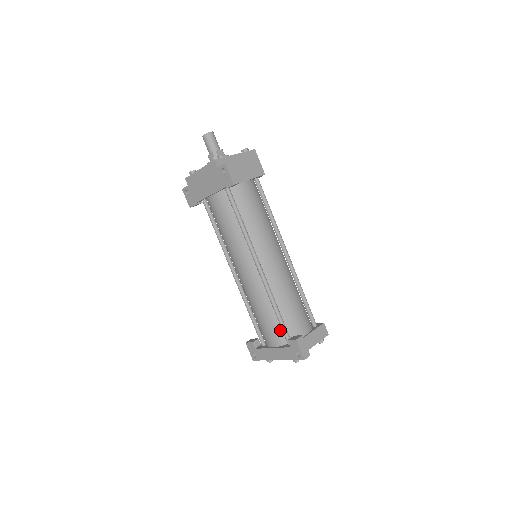
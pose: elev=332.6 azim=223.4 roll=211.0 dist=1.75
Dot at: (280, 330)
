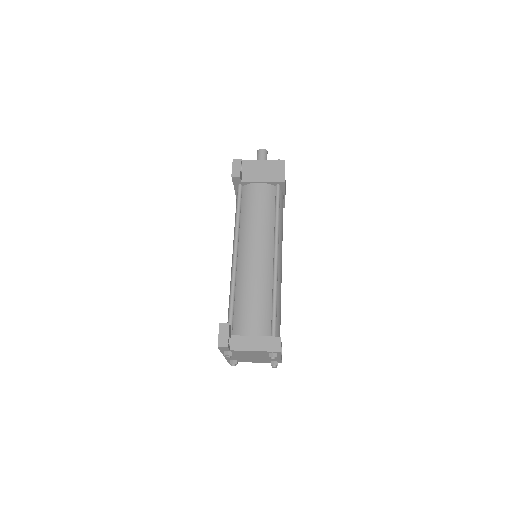
Dot at: occluded
